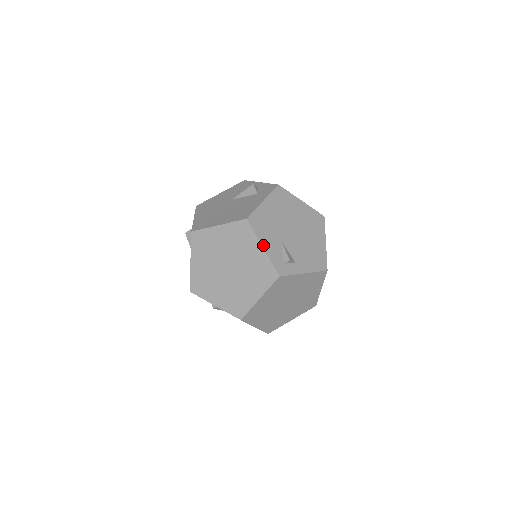
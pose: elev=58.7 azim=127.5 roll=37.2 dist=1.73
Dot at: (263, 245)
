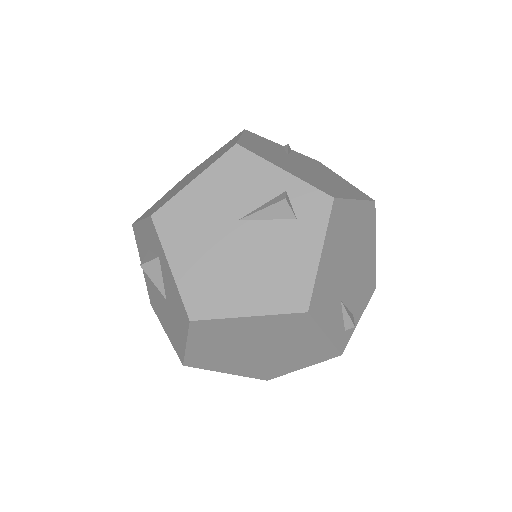
Dot at: (326, 332)
